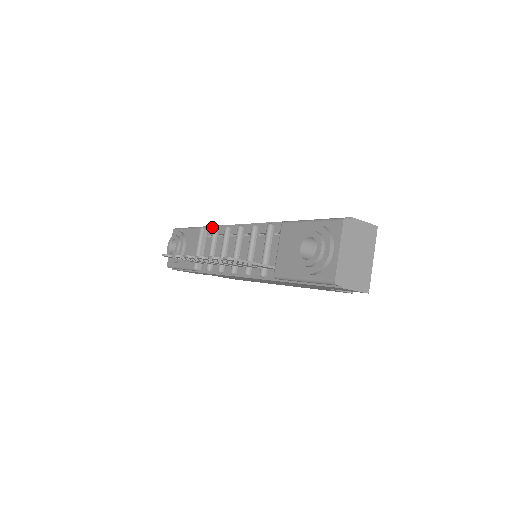
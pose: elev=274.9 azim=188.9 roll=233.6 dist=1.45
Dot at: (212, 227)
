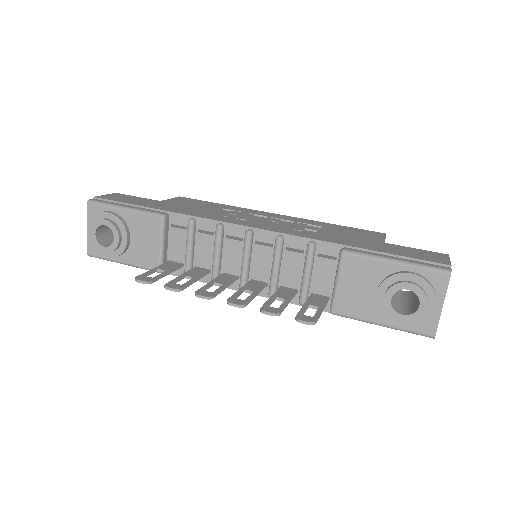
Dot at: (180, 215)
